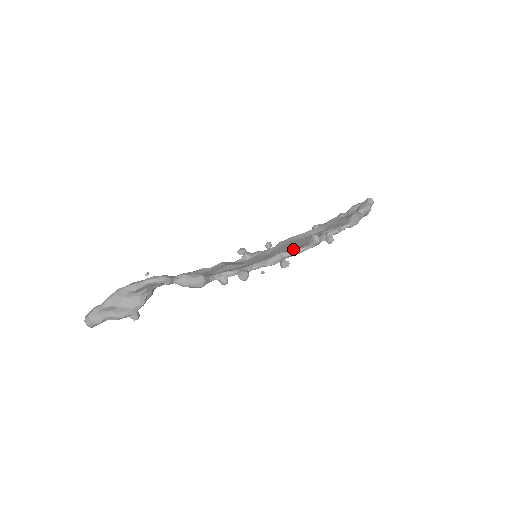
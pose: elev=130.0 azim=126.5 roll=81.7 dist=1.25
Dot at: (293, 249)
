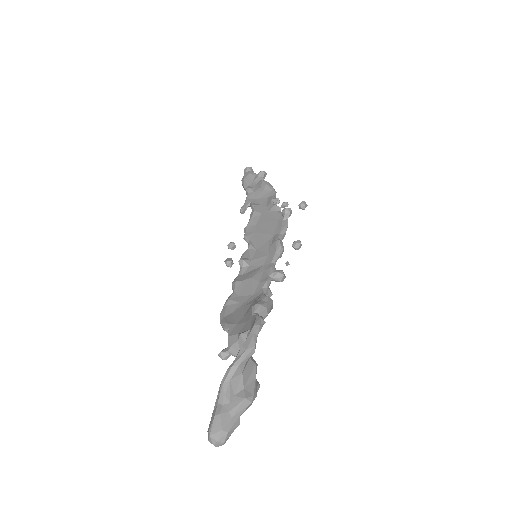
Dot at: (278, 231)
